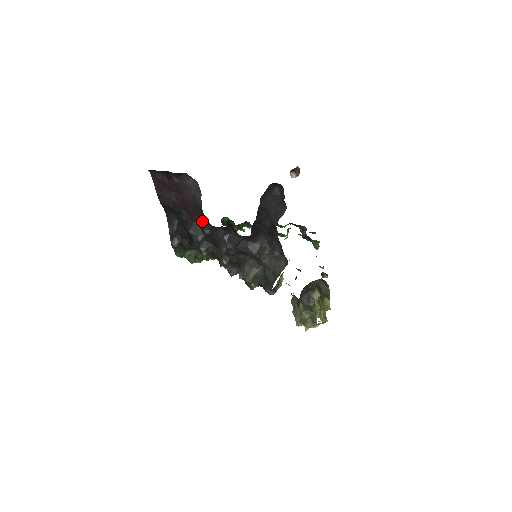
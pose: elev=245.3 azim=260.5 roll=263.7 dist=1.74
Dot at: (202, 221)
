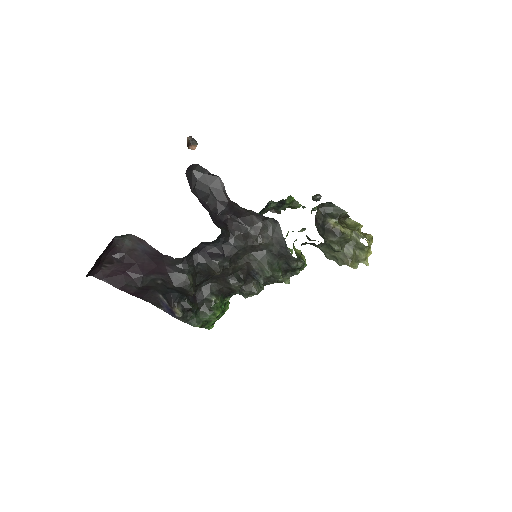
Dot at: (172, 264)
